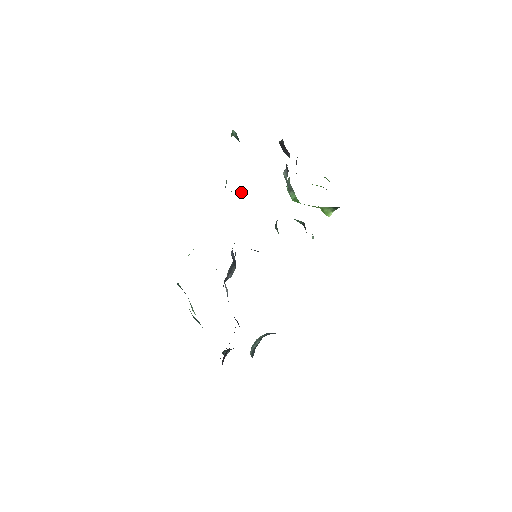
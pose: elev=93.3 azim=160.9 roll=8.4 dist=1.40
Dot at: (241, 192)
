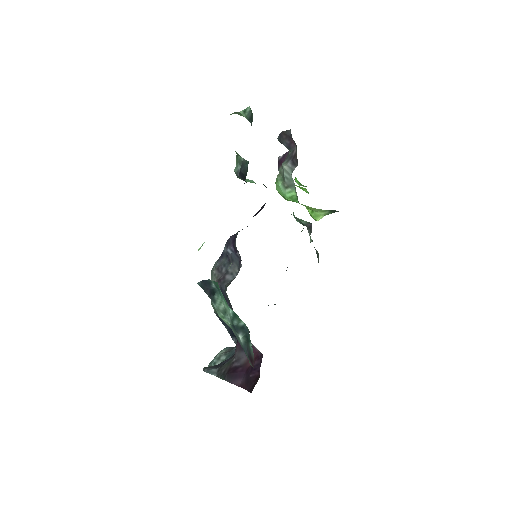
Dot at: (250, 180)
